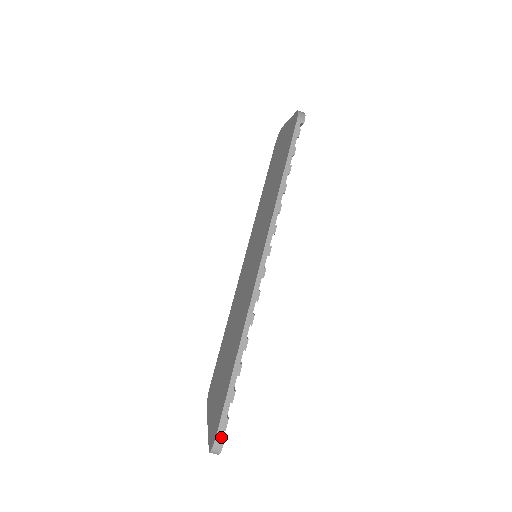
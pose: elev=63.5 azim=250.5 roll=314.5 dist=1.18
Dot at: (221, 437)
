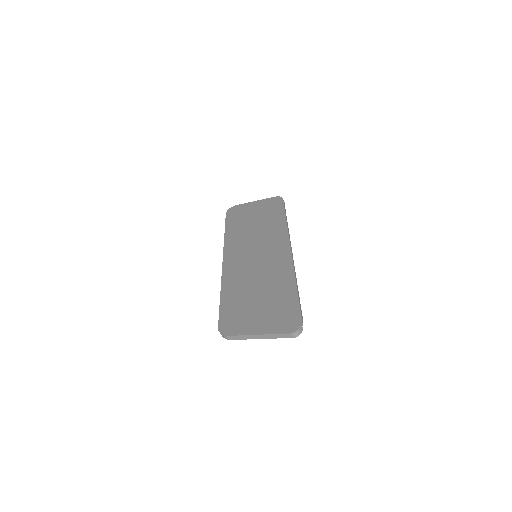
Dot at: occluded
